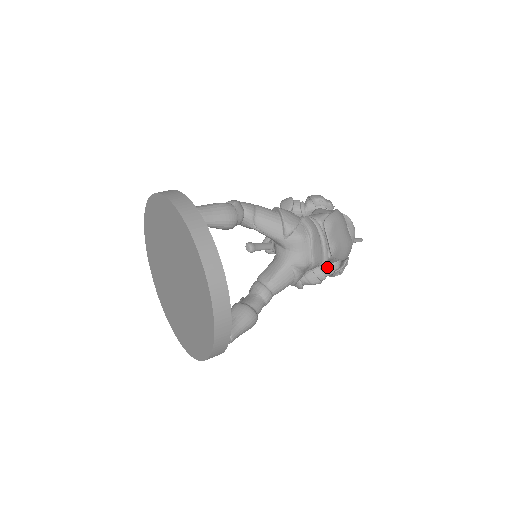
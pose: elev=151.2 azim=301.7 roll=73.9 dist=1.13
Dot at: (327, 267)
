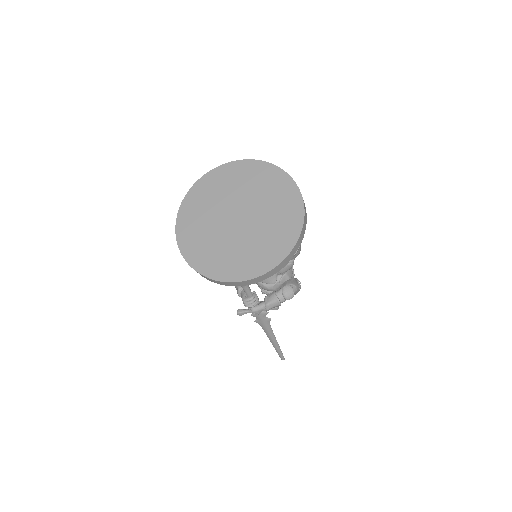
Dot at: (292, 280)
